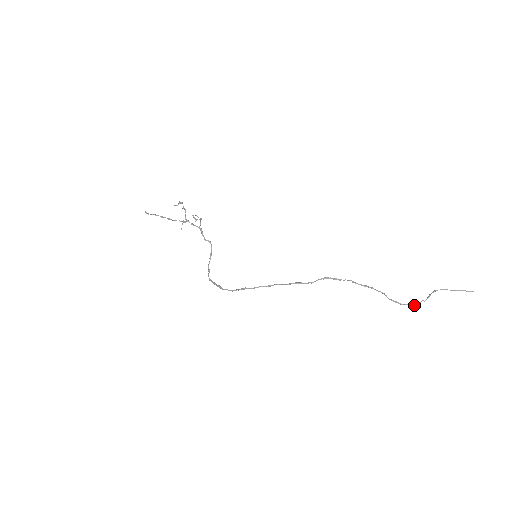
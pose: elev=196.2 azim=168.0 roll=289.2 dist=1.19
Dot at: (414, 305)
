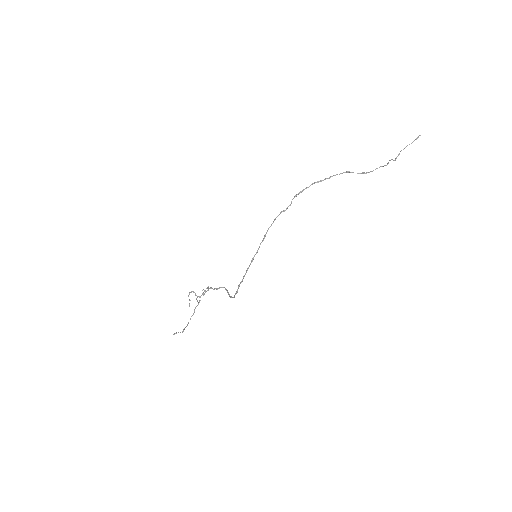
Dot at: occluded
